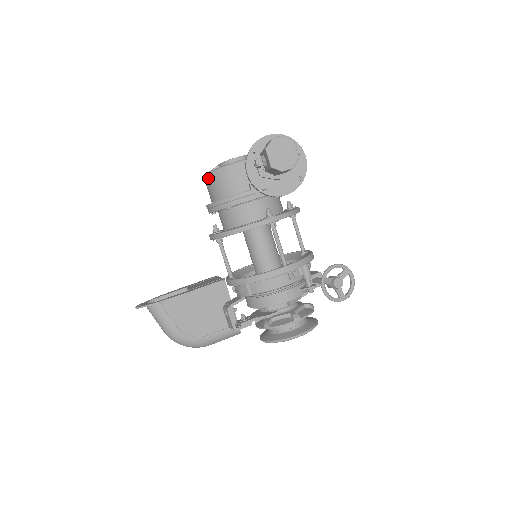
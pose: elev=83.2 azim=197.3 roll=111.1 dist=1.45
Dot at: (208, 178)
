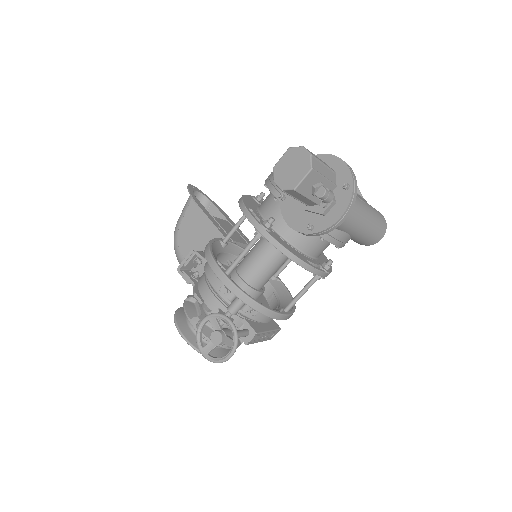
Dot at: occluded
